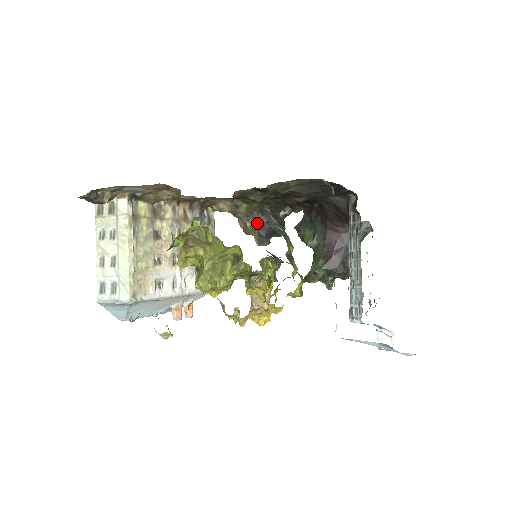
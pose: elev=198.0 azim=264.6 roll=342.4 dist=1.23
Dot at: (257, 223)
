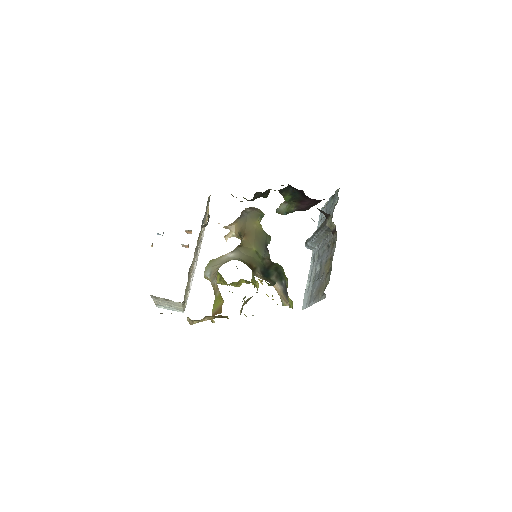
Dot at: (249, 200)
